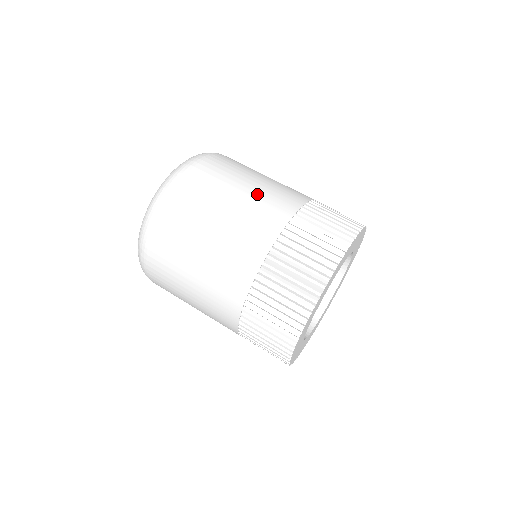
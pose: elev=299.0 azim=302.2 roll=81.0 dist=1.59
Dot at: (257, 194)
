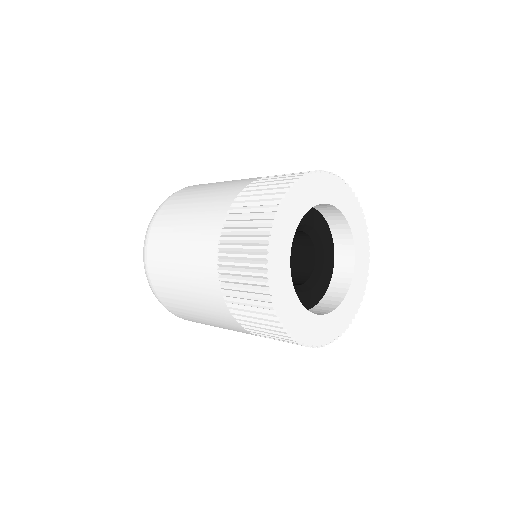
Dot at: (220, 186)
